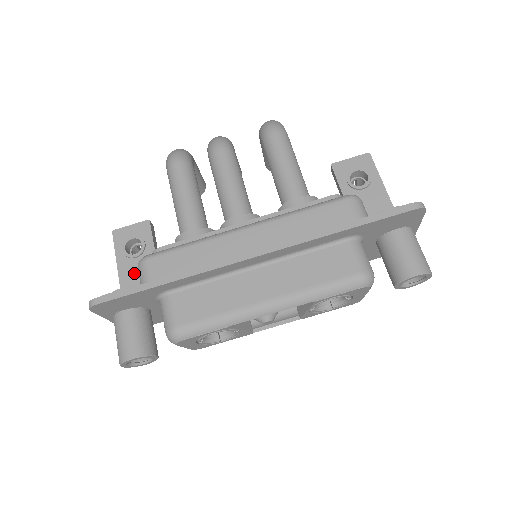
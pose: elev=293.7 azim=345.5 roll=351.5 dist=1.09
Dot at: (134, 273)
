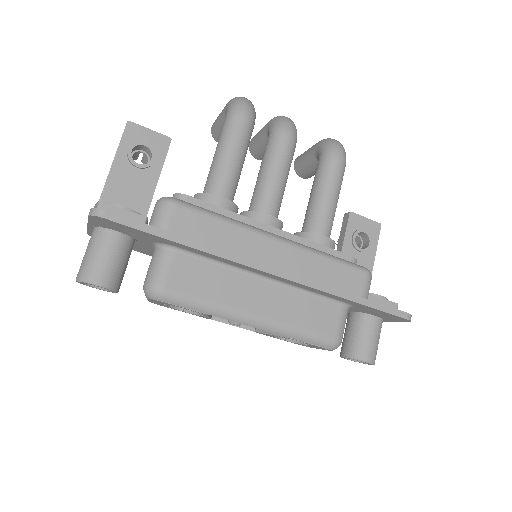
Dot at: (127, 182)
